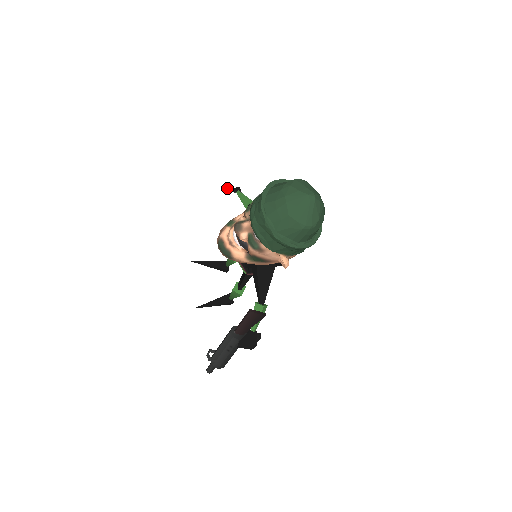
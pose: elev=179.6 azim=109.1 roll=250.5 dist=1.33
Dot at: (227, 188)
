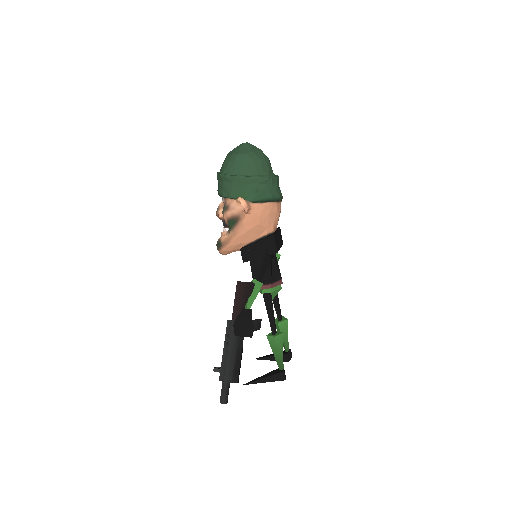
Dot at: occluded
